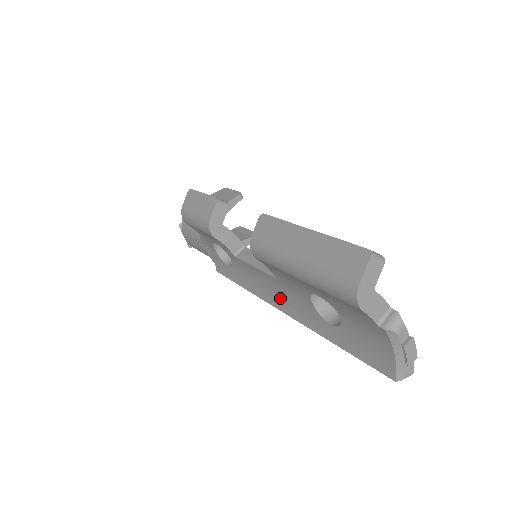
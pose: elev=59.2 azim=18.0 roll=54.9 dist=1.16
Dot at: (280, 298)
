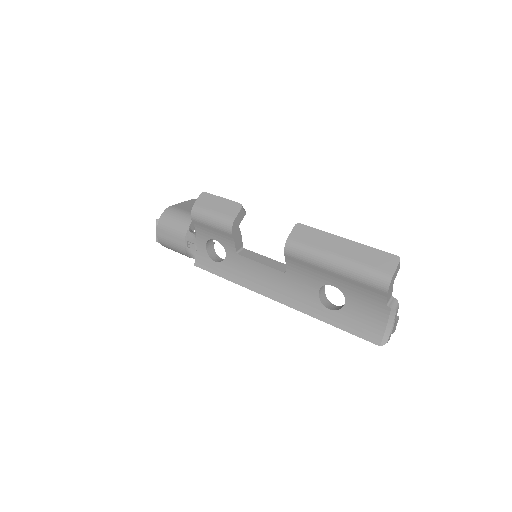
Dot at: (278, 290)
